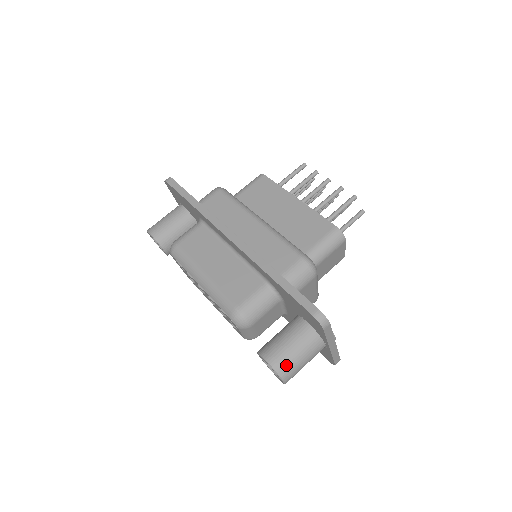
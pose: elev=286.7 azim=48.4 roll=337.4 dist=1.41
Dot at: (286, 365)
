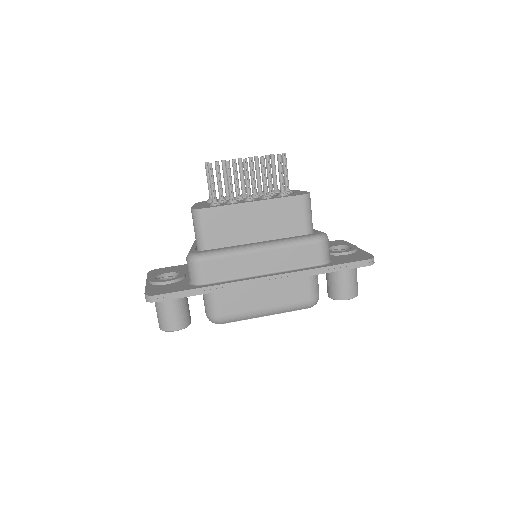
Dot at: (356, 288)
